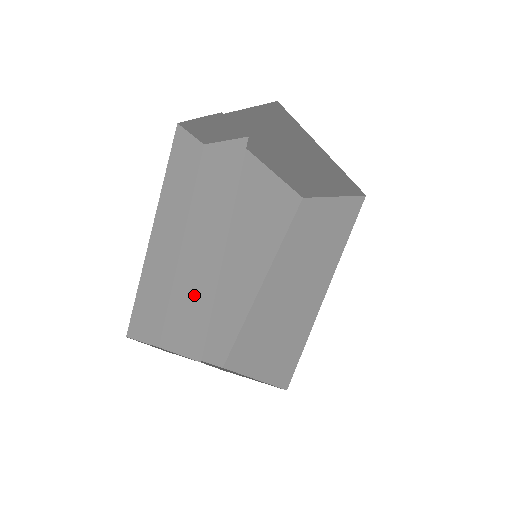
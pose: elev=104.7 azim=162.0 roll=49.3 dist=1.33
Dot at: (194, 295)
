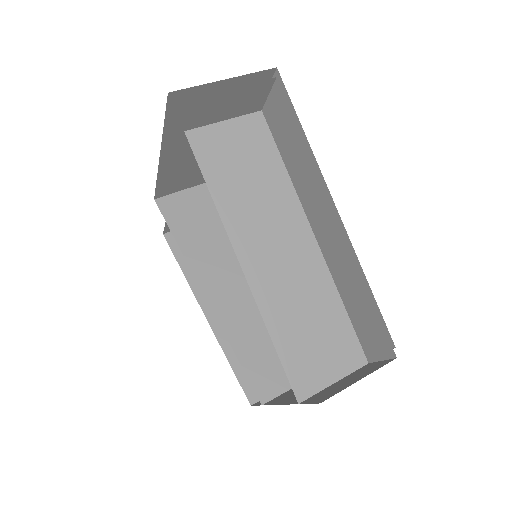
Dot at: (309, 310)
